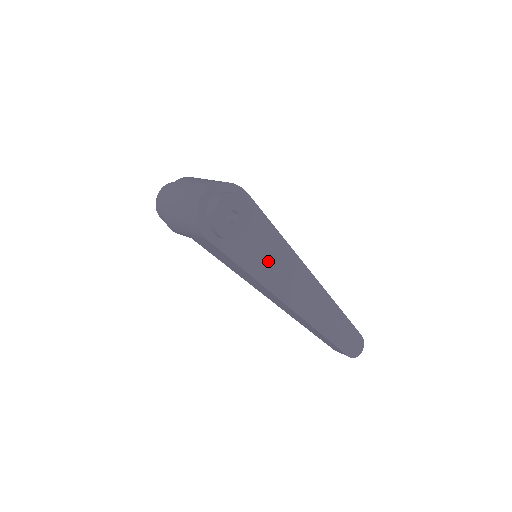
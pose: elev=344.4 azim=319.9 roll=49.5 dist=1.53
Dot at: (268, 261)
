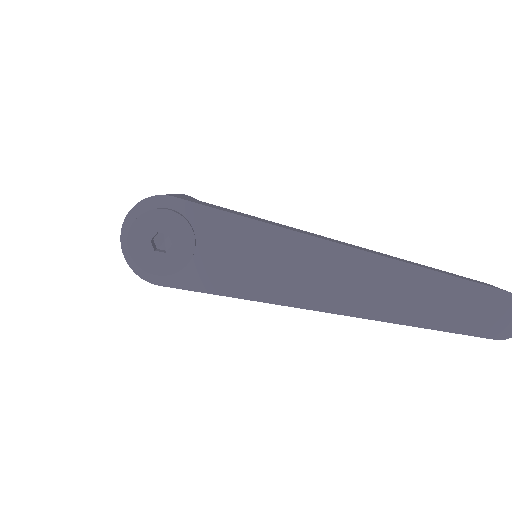
Dot at: (251, 265)
